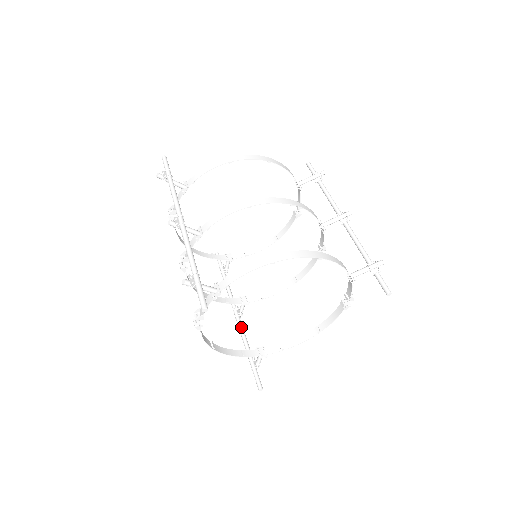
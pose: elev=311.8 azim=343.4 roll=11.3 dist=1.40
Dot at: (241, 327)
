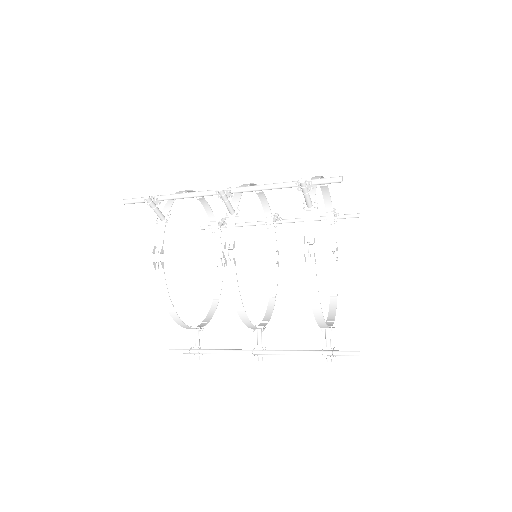
Dot at: (279, 350)
